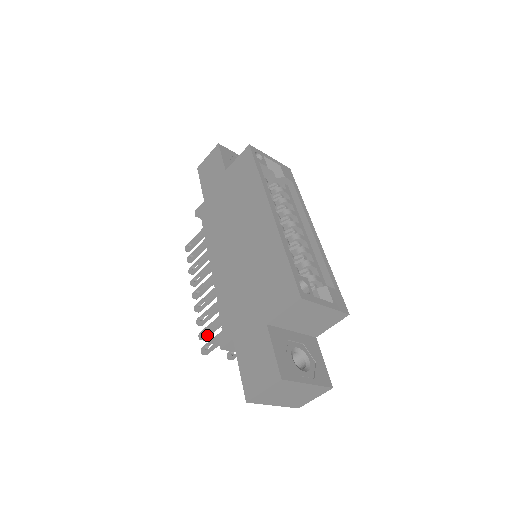
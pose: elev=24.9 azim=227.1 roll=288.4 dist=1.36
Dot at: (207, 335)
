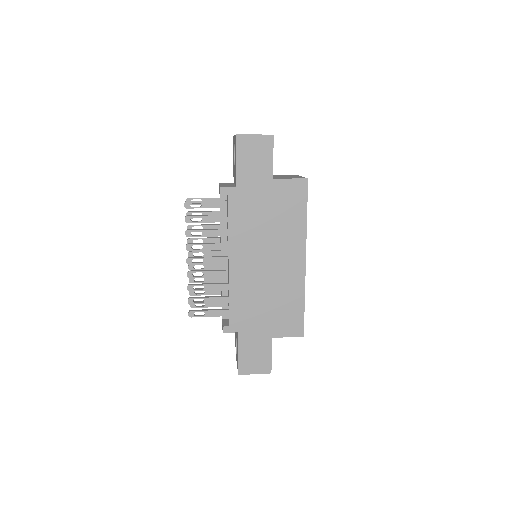
Dot at: occluded
